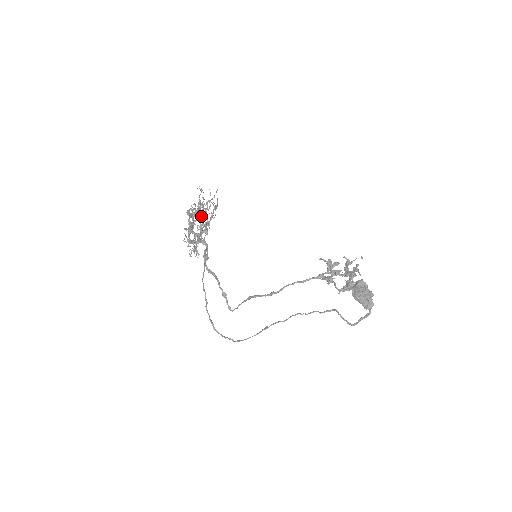
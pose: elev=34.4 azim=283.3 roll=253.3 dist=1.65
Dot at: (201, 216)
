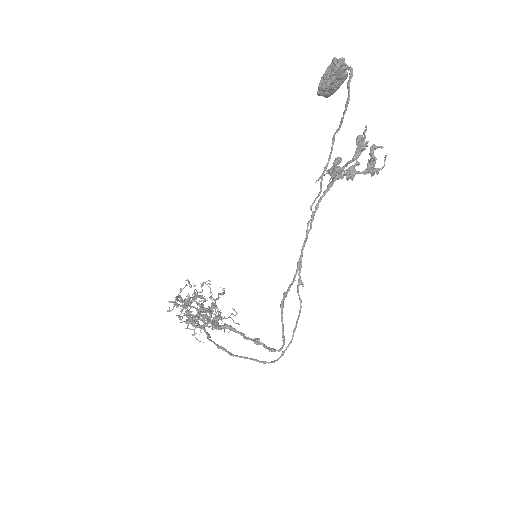
Dot at: occluded
